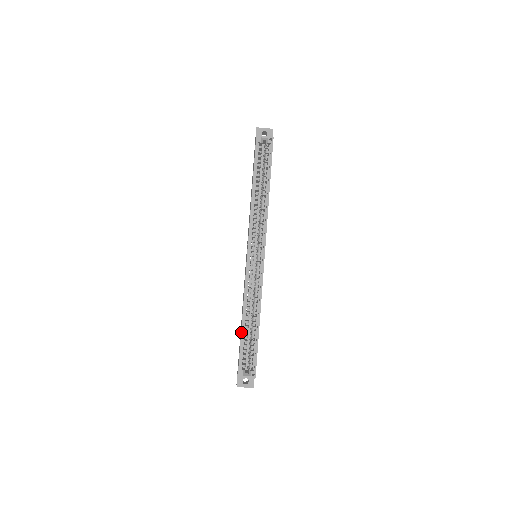
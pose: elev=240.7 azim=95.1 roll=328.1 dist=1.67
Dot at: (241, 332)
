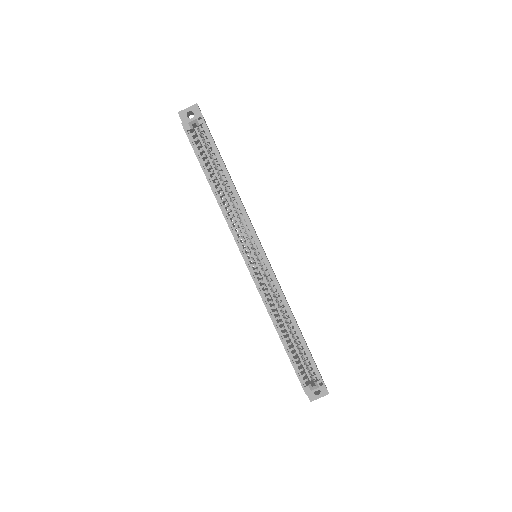
Dot at: (284, 348)
